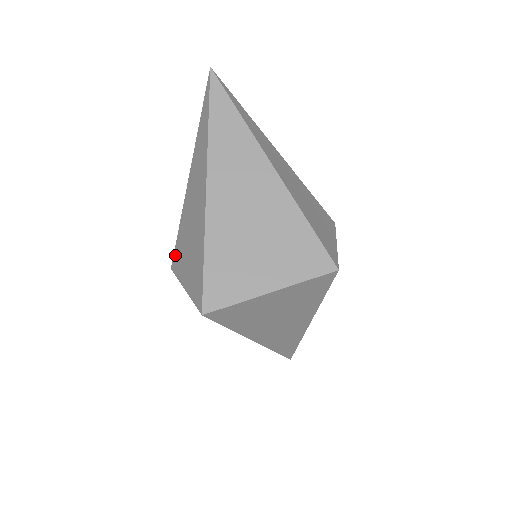
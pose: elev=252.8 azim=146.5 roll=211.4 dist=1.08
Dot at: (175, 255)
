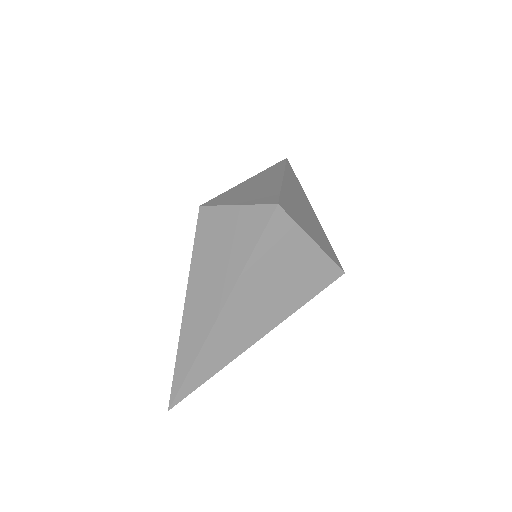
Dot at: (213, 200)
